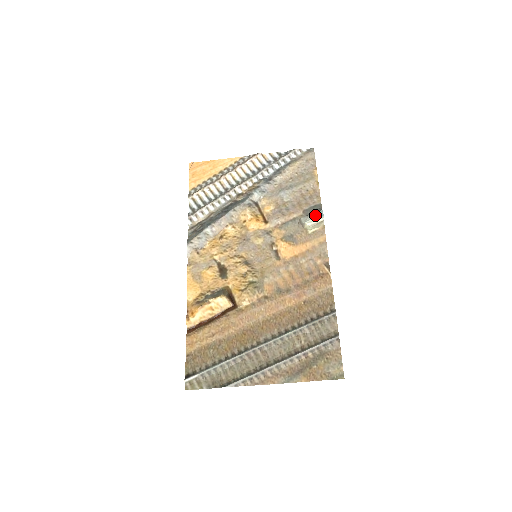
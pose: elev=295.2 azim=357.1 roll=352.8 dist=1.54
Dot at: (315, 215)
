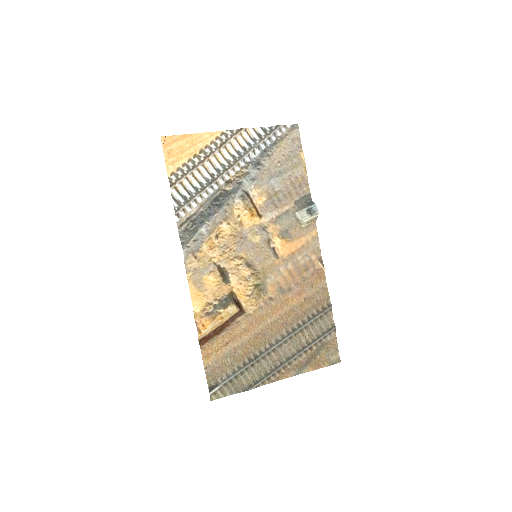
Dot at: (310, 210)
